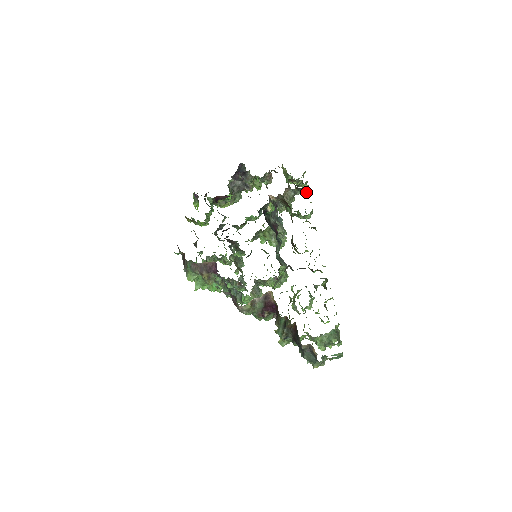
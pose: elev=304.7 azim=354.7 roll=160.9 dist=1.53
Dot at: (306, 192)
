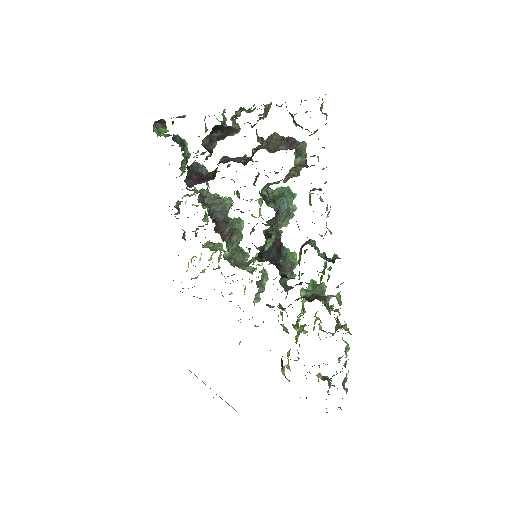
Dot at: (323, 168)
